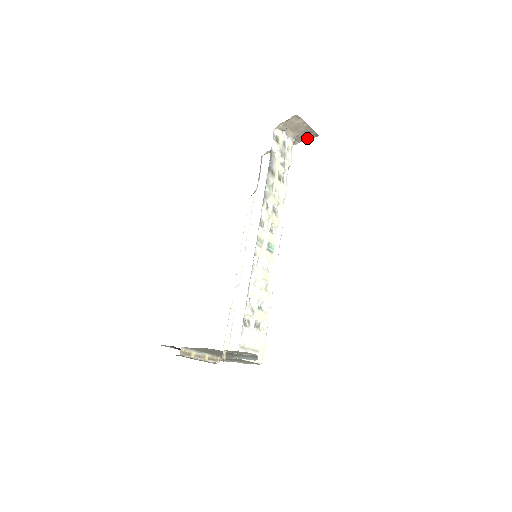
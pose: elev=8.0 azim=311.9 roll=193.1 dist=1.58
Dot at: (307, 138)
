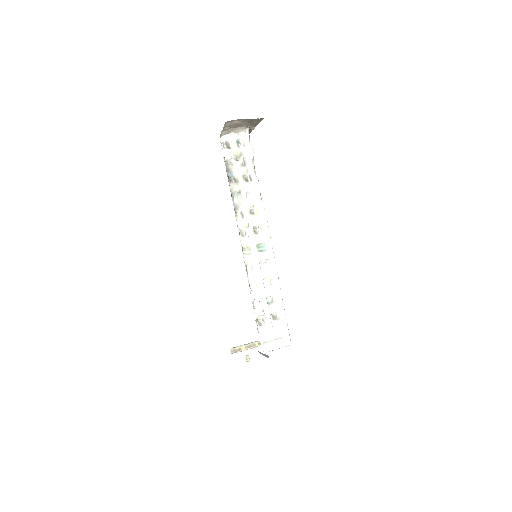
Dot at: (257, 123)
